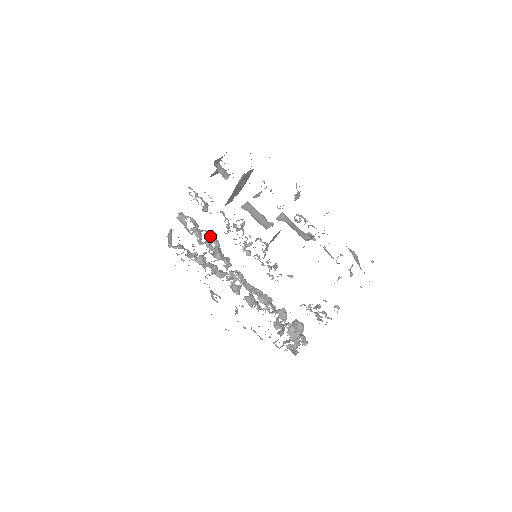
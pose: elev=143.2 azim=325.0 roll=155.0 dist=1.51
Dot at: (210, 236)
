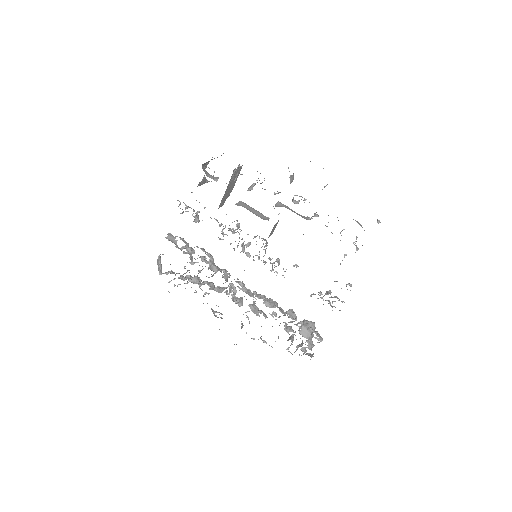
Dot at: (203, 251)
